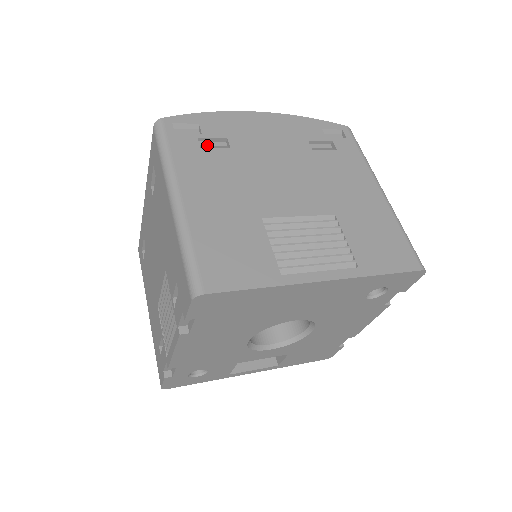
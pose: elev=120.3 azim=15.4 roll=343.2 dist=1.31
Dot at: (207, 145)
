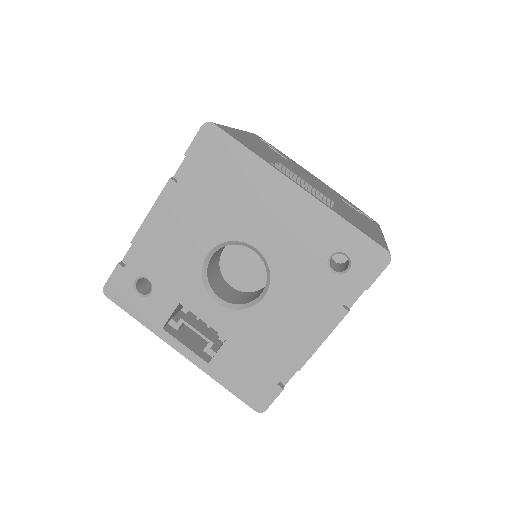
Dot at: occluded
